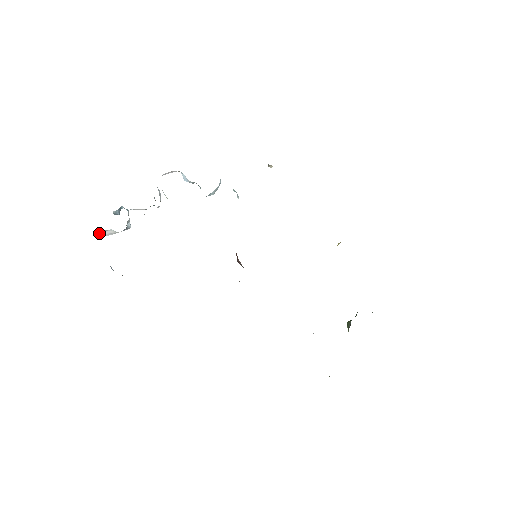
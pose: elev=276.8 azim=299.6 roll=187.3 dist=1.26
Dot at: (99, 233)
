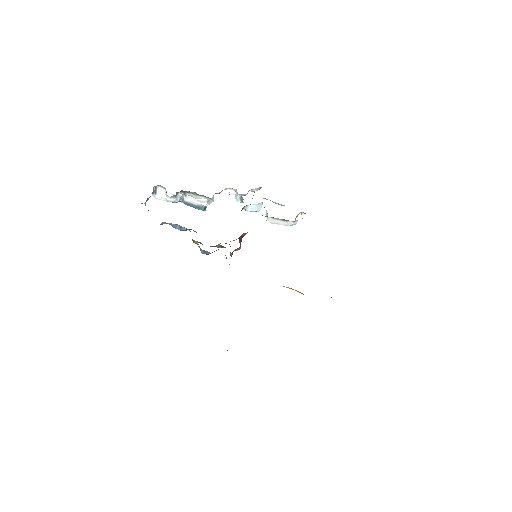
Dot at: (155, 188)
